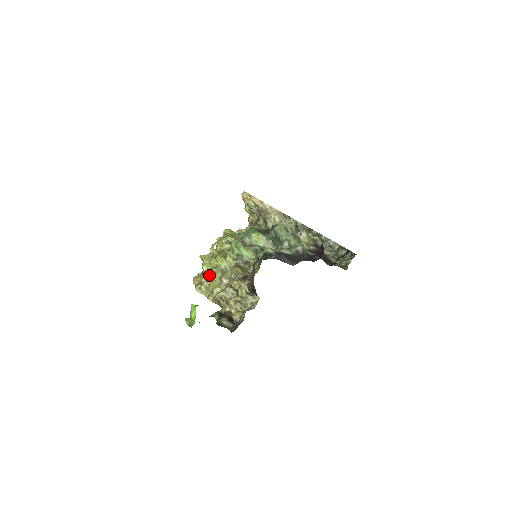
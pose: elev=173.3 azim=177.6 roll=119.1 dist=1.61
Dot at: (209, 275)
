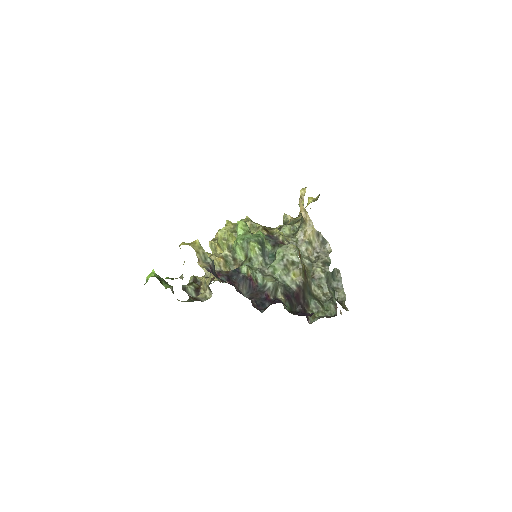
Dot at: (218, 242)
